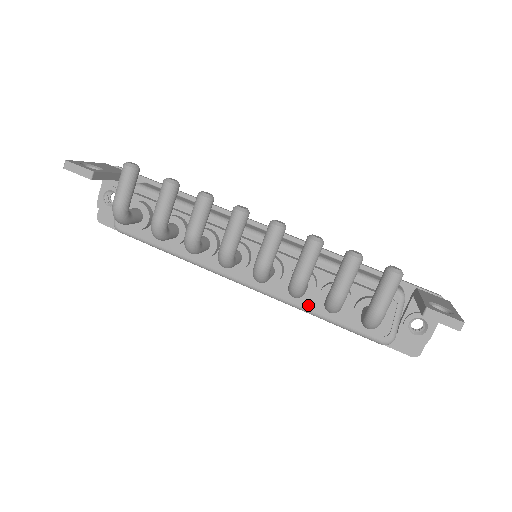
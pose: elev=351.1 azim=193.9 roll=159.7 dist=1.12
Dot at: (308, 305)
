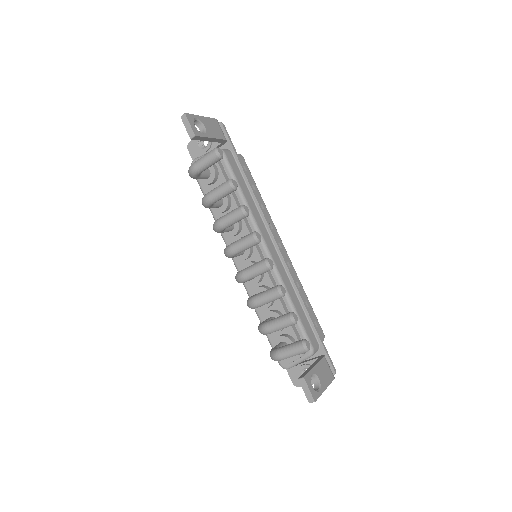
Dot at: (258, 311)
